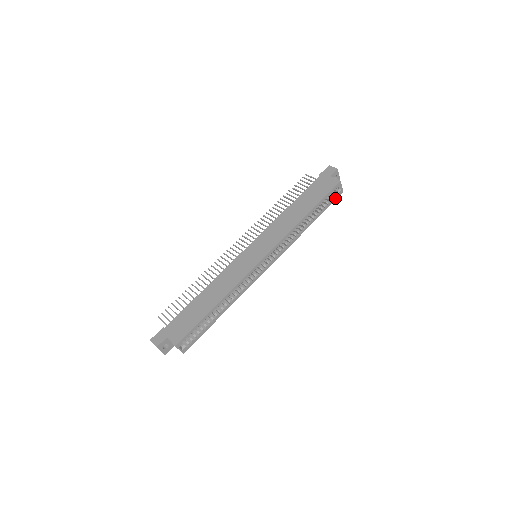
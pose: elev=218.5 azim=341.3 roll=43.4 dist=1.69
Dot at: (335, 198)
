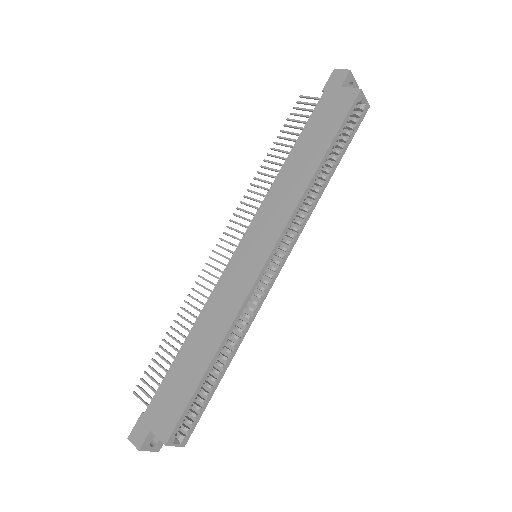
Dot at: (359, 121)
